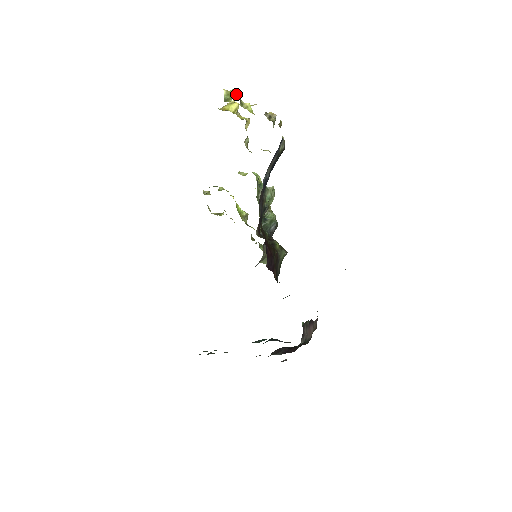
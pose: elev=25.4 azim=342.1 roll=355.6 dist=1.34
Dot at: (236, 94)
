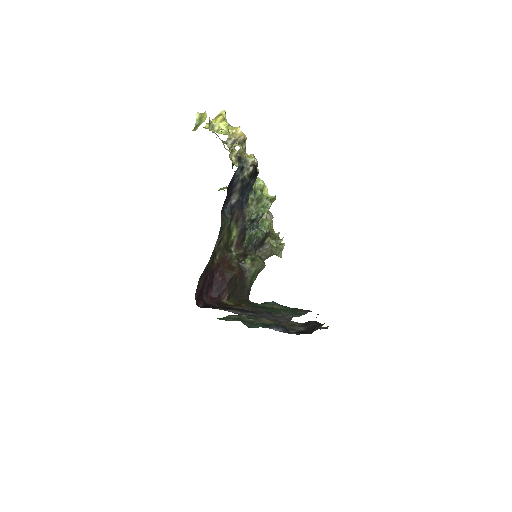
Dot at: (205, 119)
